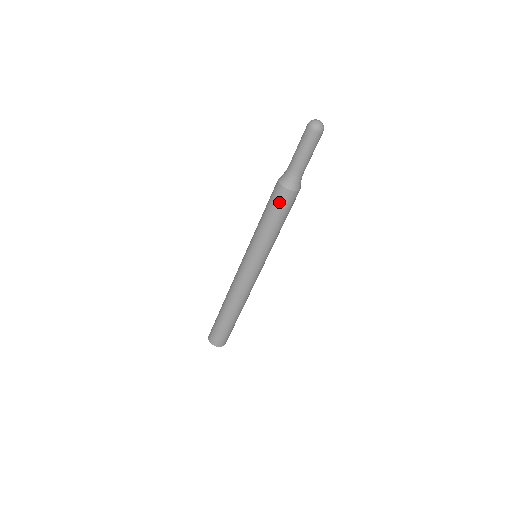
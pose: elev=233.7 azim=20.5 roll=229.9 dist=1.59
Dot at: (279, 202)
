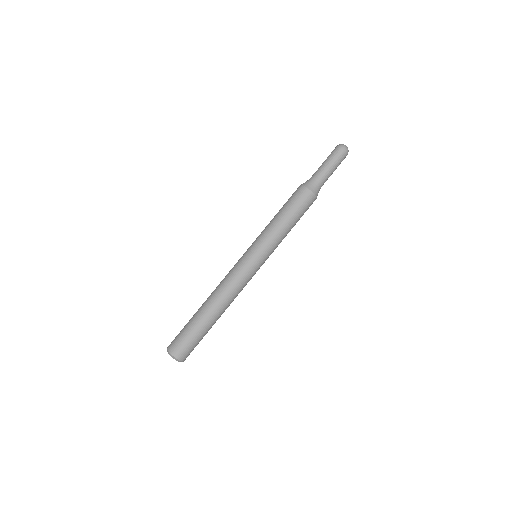
Dot at: (299, 200)
